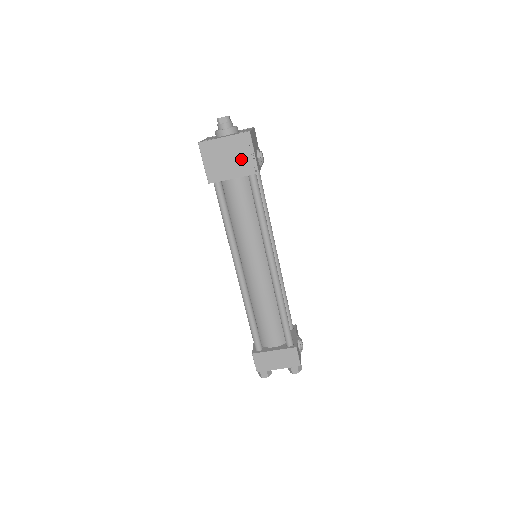
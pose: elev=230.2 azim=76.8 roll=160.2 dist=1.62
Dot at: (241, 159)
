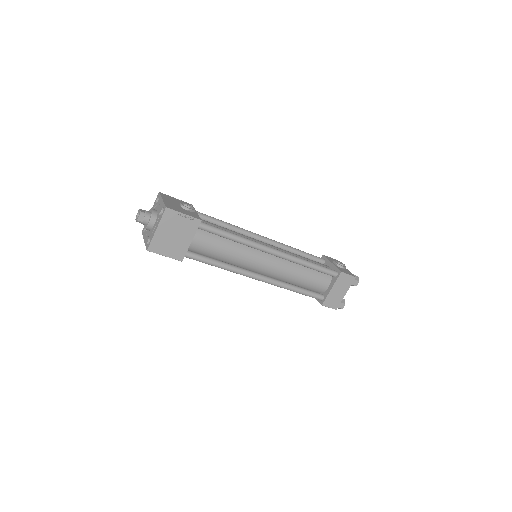
Dot at: (182, 227)
